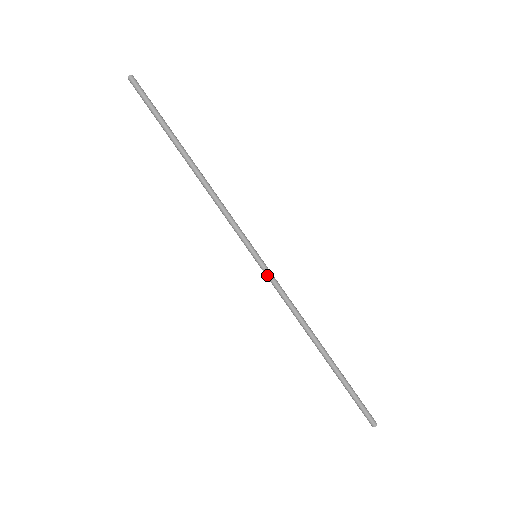
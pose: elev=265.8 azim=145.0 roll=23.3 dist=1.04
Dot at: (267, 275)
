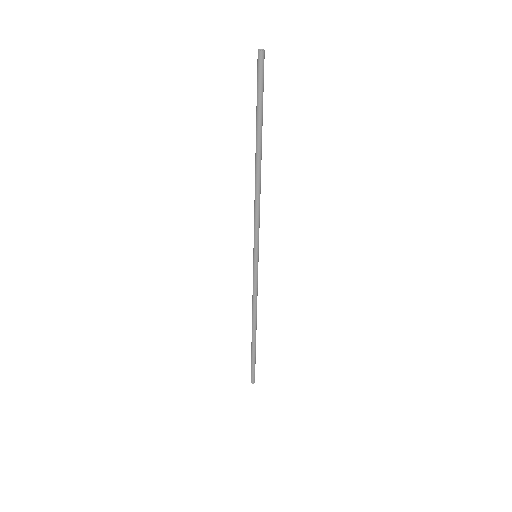
Dot at: (253, 272)
